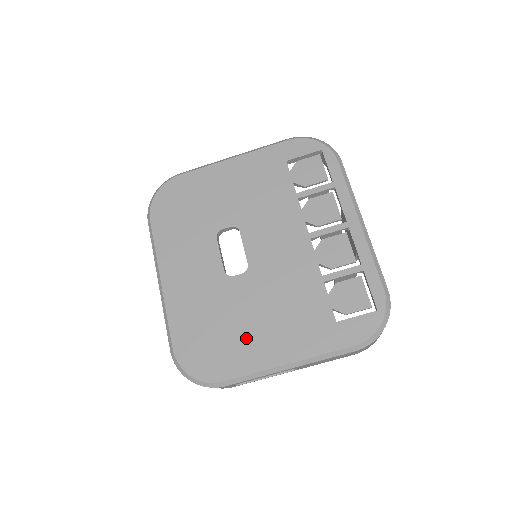
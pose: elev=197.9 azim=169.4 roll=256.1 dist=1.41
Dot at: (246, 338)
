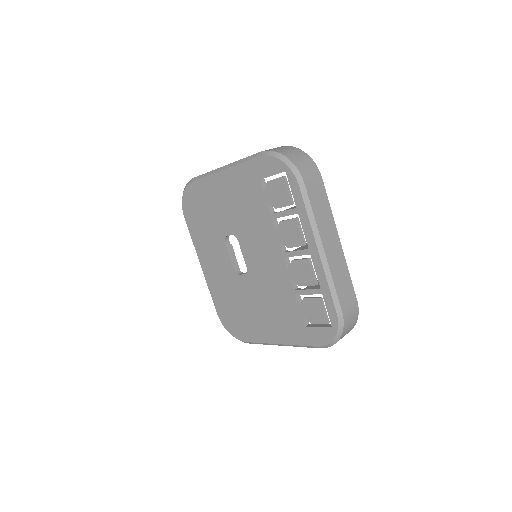
Dot at: (254, 320)
